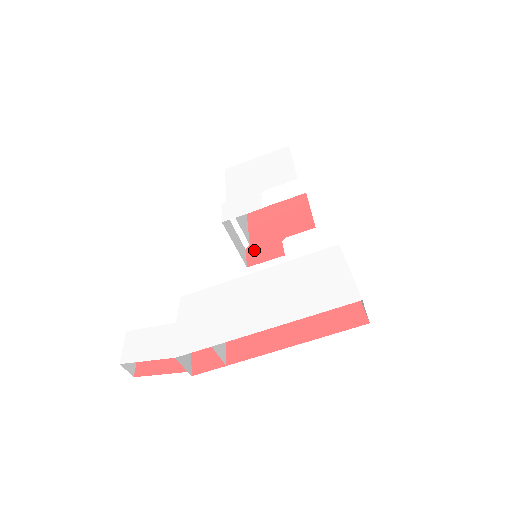
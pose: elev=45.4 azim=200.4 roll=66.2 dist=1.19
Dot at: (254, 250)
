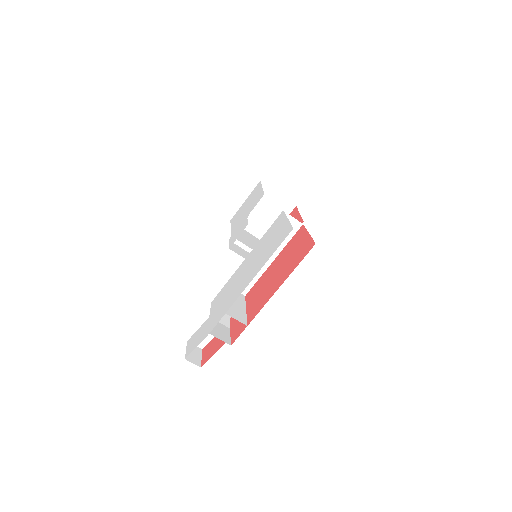
Dot at: occluded
